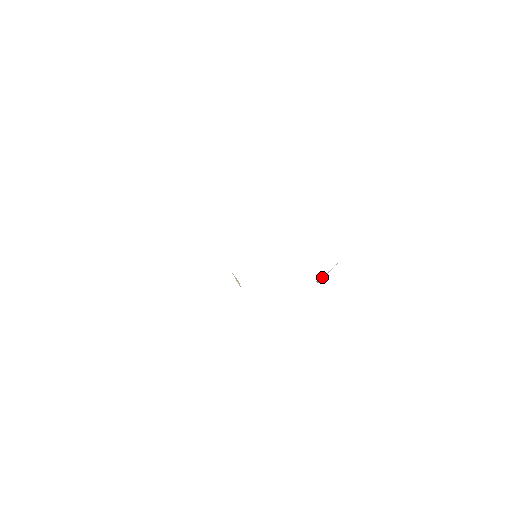
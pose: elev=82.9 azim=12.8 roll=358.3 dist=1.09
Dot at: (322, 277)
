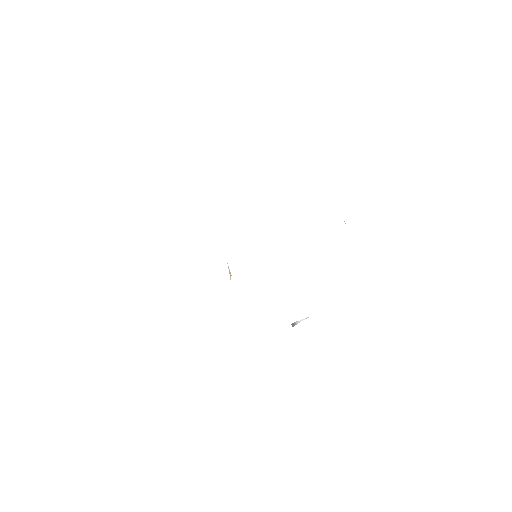
Dot at: (298, 321)
